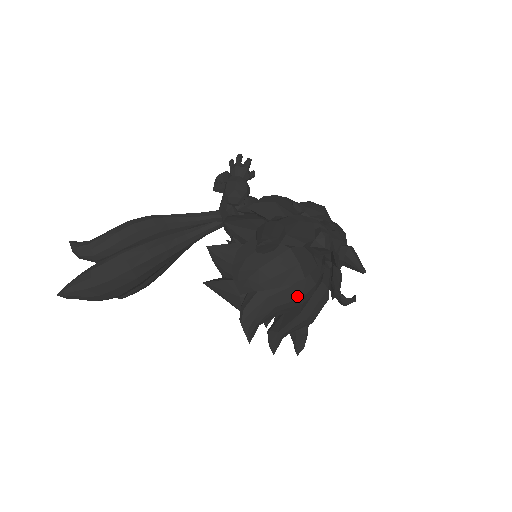
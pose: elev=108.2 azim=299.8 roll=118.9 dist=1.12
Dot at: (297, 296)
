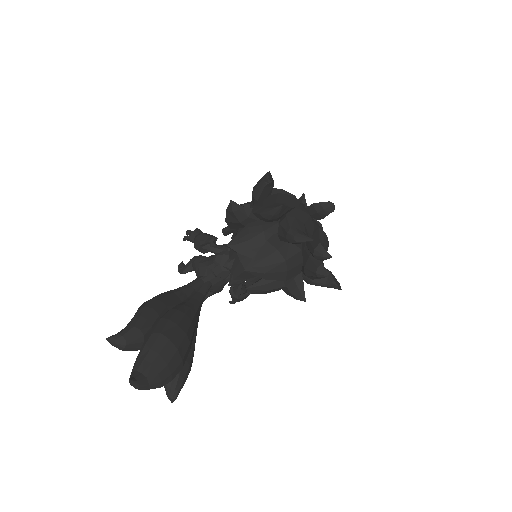
Dot at: (307, 215)
